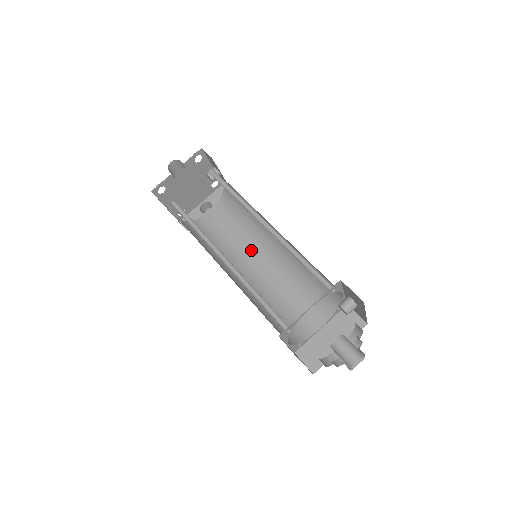
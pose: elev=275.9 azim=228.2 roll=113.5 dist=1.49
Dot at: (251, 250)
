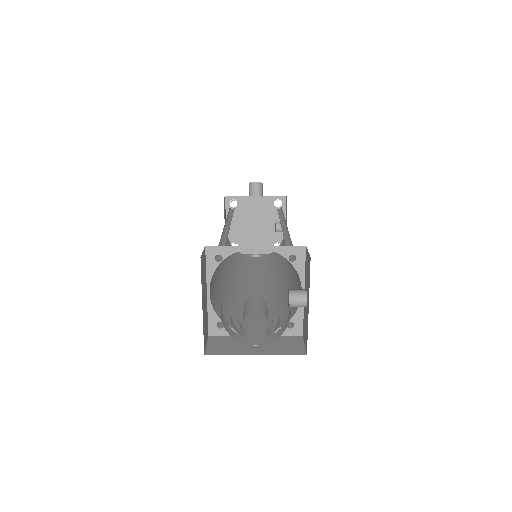
Dot at: (259, 279)
